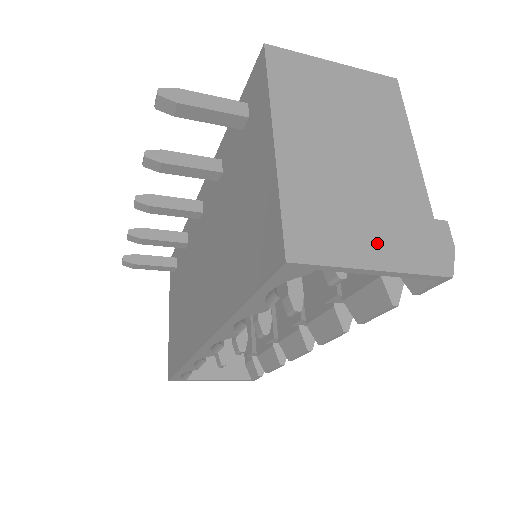
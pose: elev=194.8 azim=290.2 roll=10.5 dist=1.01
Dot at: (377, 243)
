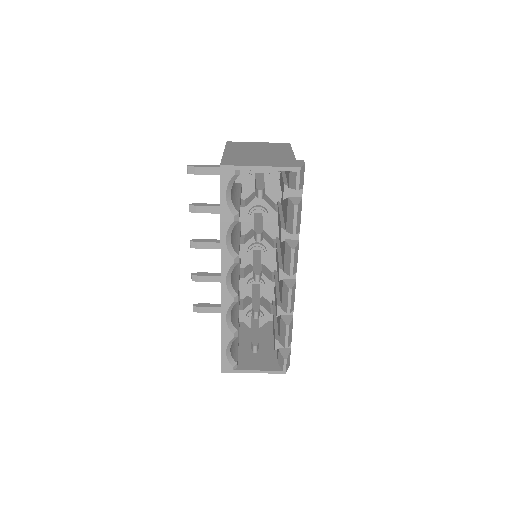
Dot at: (263, 163)
